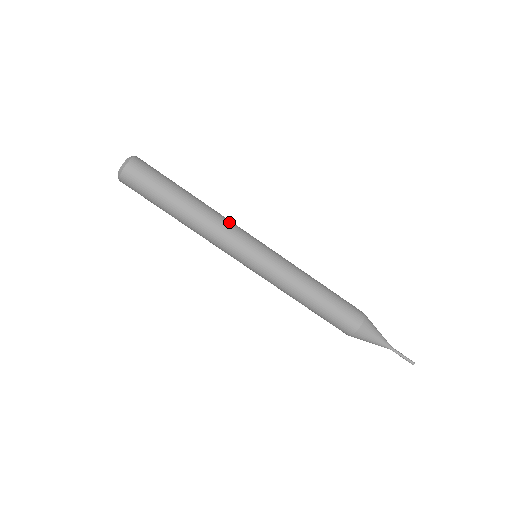
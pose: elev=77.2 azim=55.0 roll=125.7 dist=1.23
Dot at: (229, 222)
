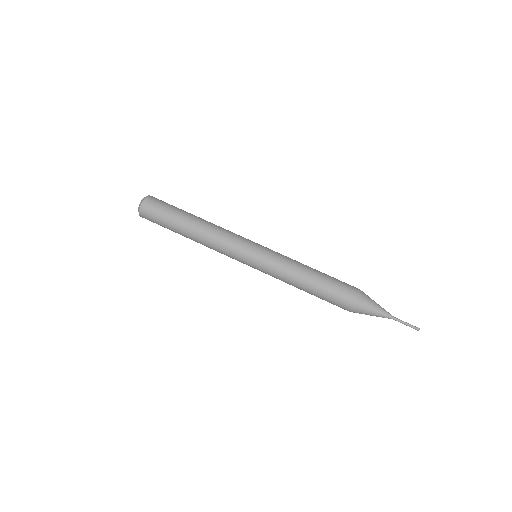
Dot at: (230, 231)
